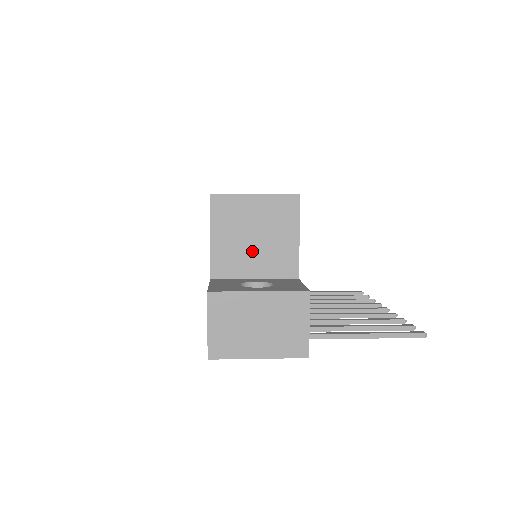
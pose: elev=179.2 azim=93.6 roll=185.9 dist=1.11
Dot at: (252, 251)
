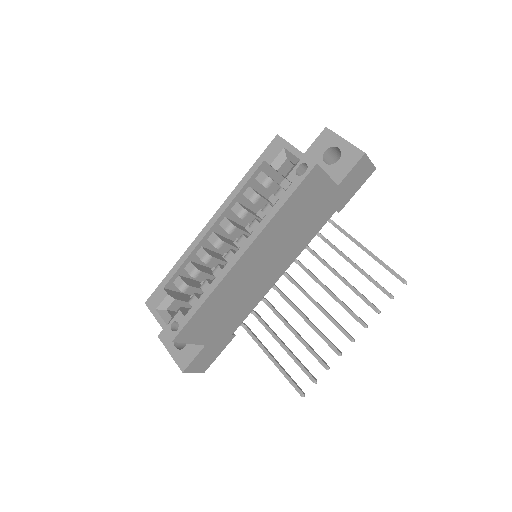
Dot at: occluded
